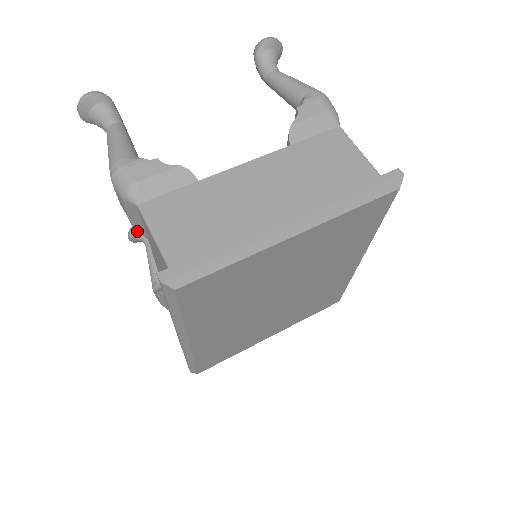
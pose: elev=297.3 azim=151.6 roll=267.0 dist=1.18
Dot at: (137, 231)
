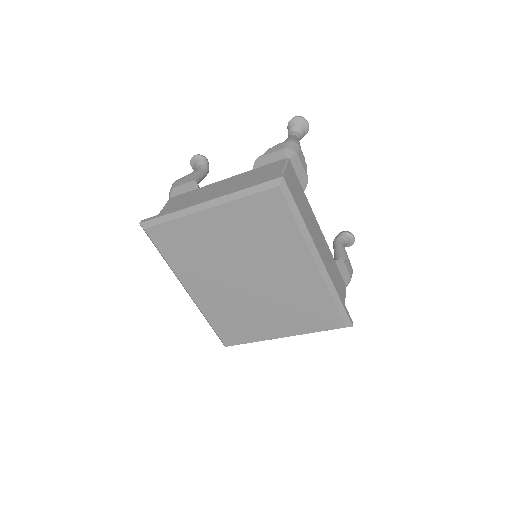
Dot at: occluded
